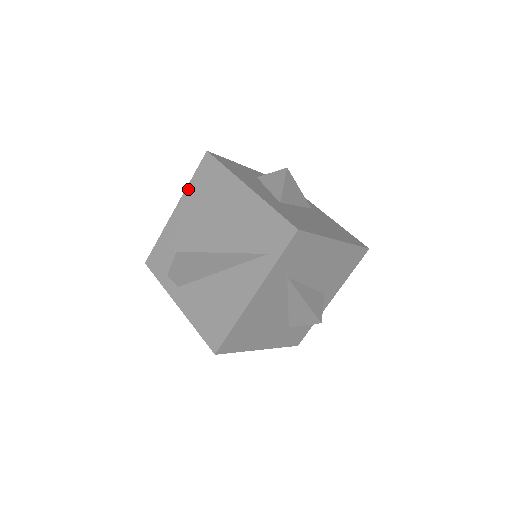
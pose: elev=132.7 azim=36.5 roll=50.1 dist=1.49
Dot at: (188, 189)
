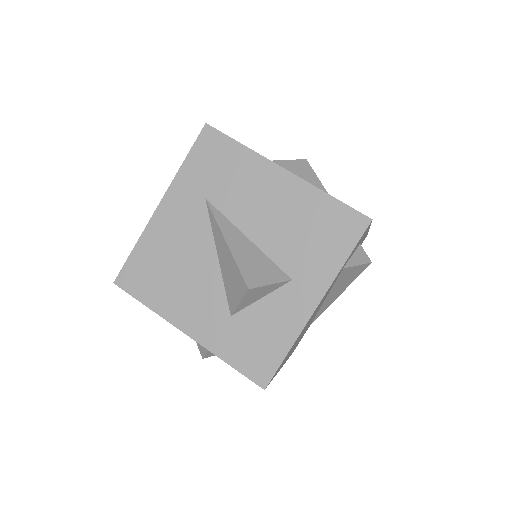
Dot at: occluded
